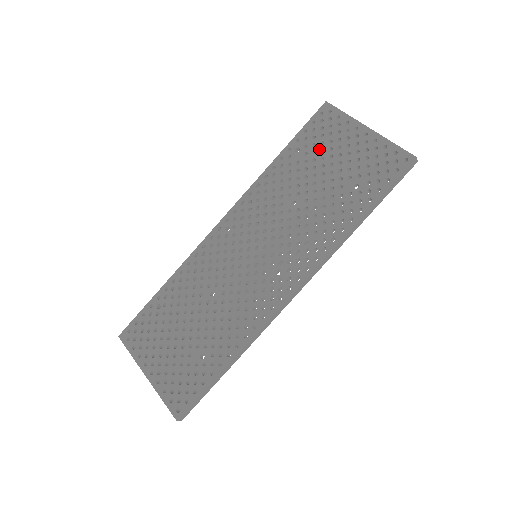
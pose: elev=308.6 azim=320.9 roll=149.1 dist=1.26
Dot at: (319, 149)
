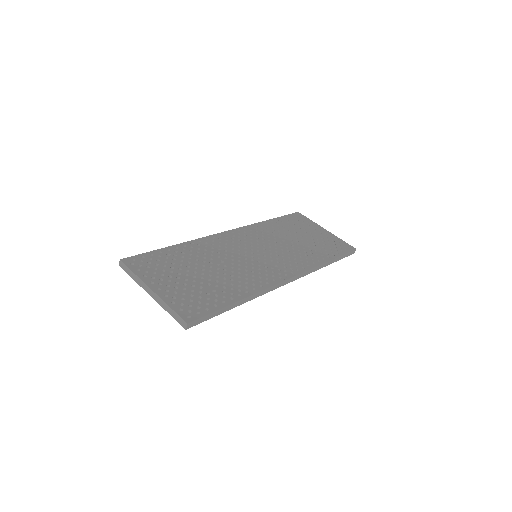
Dot at: (297, 226)
